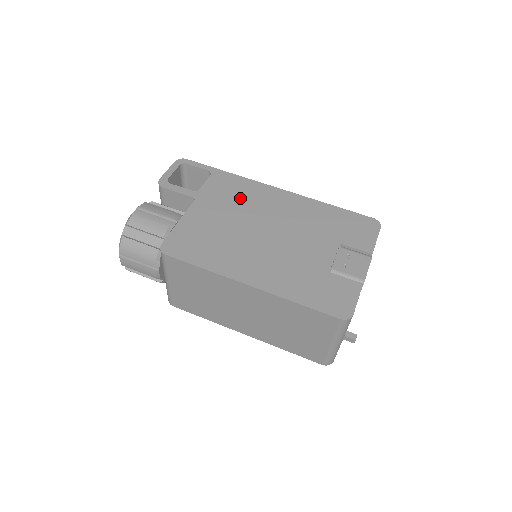
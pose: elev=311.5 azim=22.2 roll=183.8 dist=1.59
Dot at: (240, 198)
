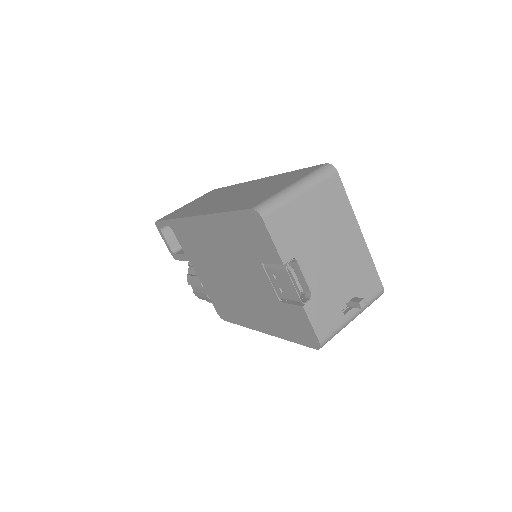
Dot at: (197, 246)
